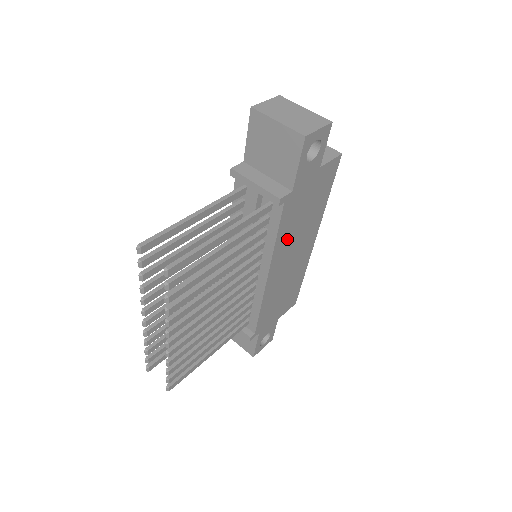
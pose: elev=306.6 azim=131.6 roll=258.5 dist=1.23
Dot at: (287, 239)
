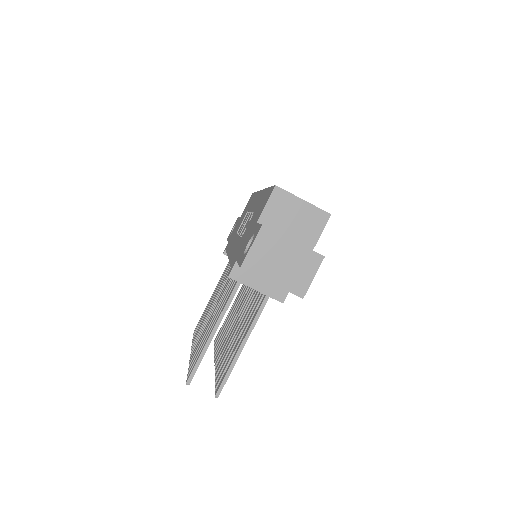
Dot at: occluded
